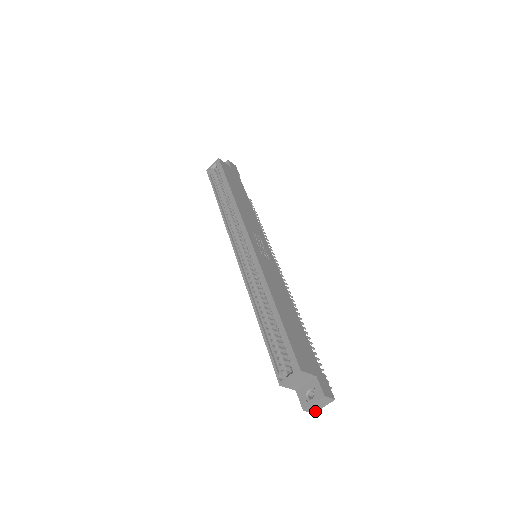
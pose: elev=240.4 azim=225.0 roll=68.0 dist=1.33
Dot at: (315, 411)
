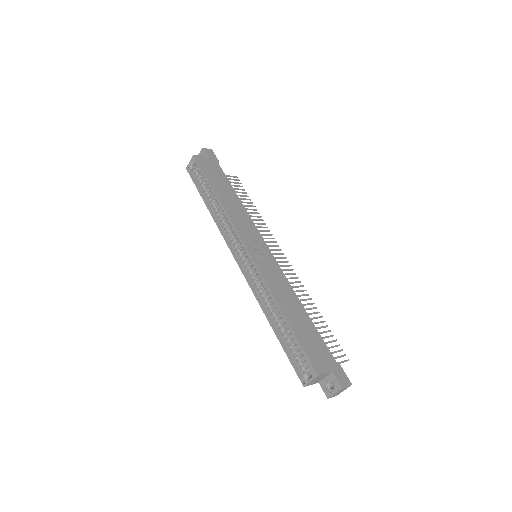
Dot at: (338, 394)
